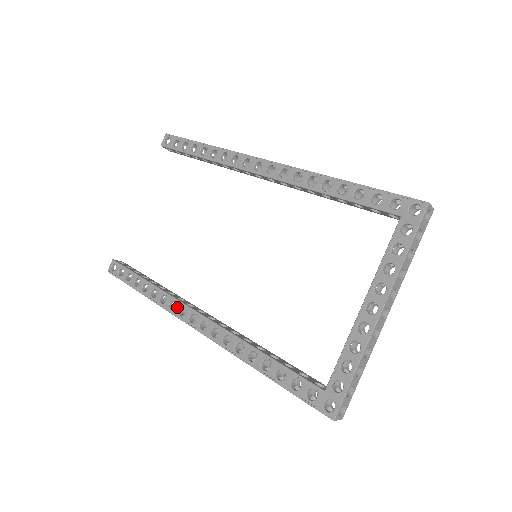
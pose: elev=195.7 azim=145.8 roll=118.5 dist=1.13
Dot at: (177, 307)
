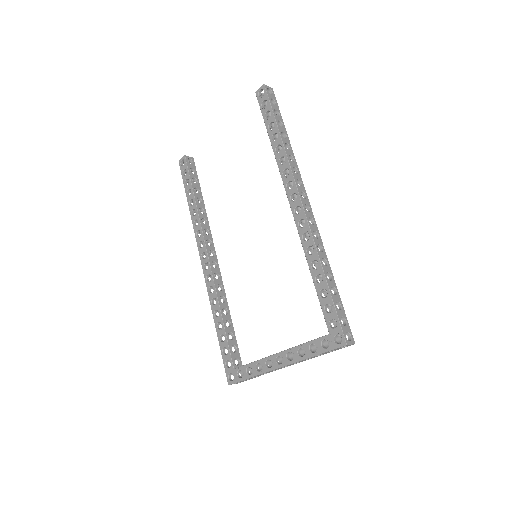
Dot at: (200, 238)
